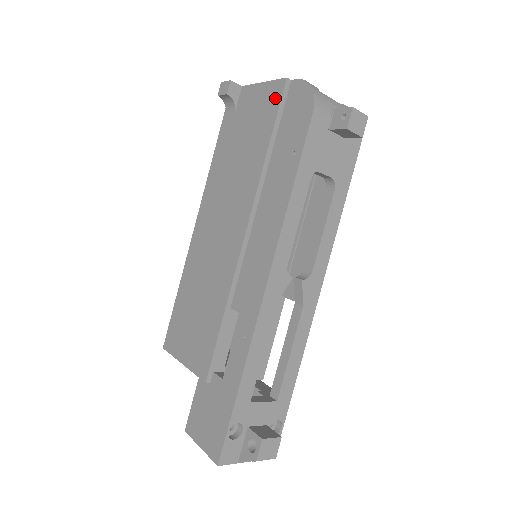
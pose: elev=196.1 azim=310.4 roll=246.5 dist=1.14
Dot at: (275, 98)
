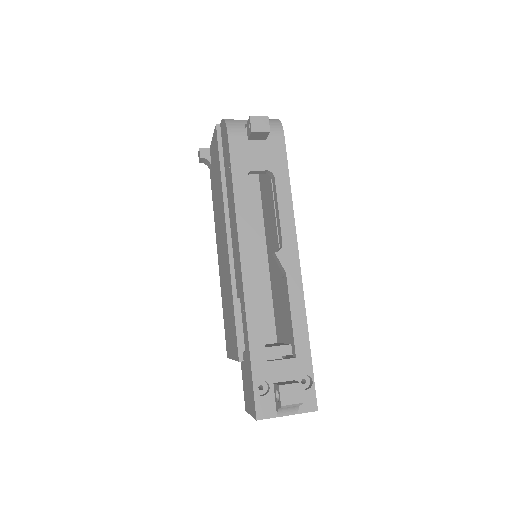
Dot at: (216, 141)
